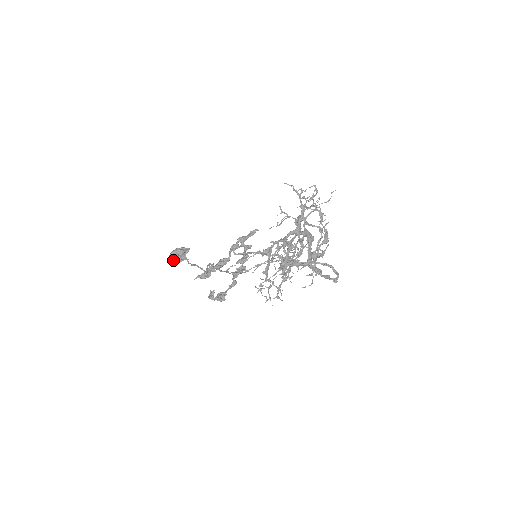
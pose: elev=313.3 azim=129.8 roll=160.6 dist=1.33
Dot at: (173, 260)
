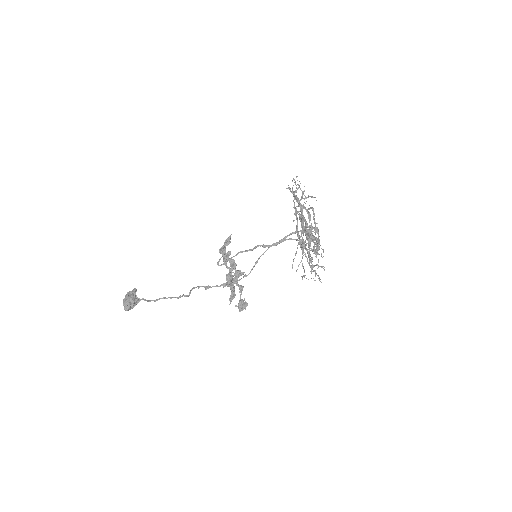
Dot at: (130, 309)
